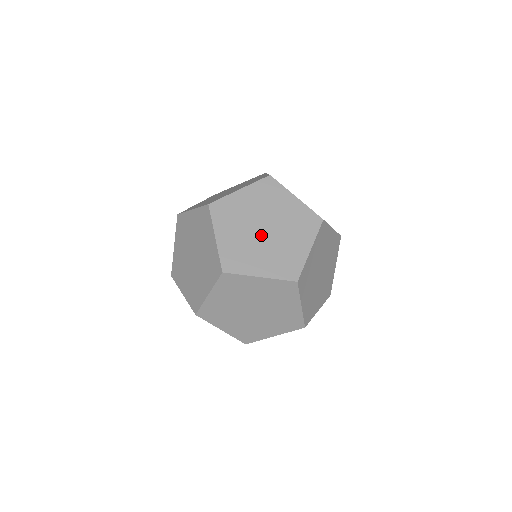
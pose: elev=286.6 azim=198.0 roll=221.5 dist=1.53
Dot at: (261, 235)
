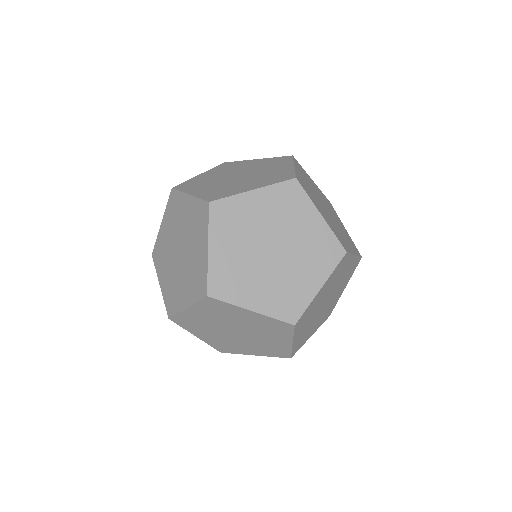
Dot at: (322, 309)
